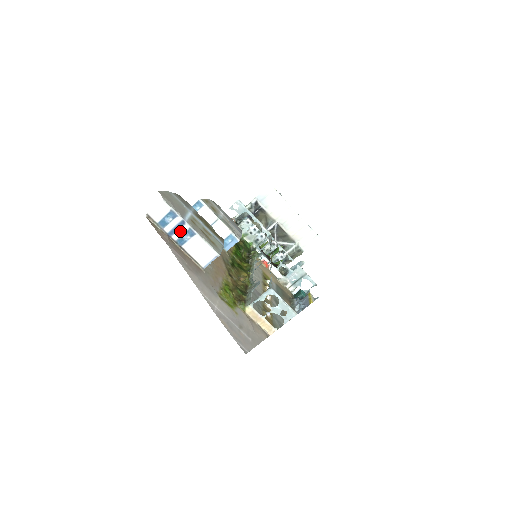
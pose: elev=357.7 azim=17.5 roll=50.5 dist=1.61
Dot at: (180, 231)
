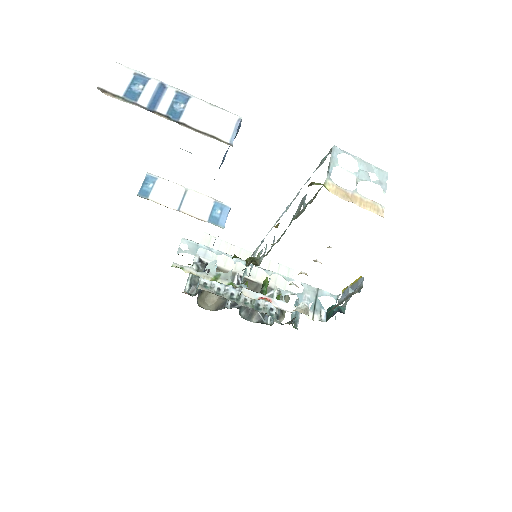
Dot at: (164, 100)
